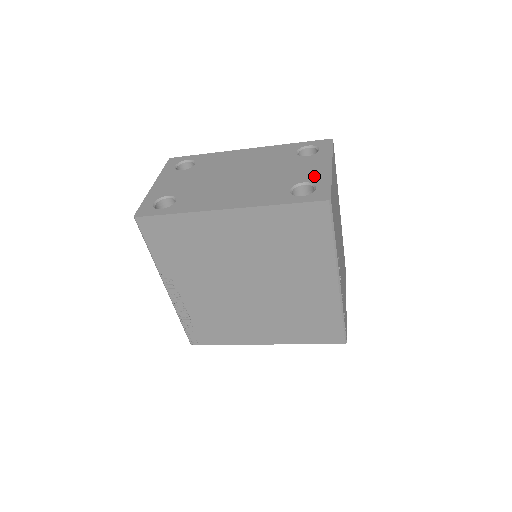
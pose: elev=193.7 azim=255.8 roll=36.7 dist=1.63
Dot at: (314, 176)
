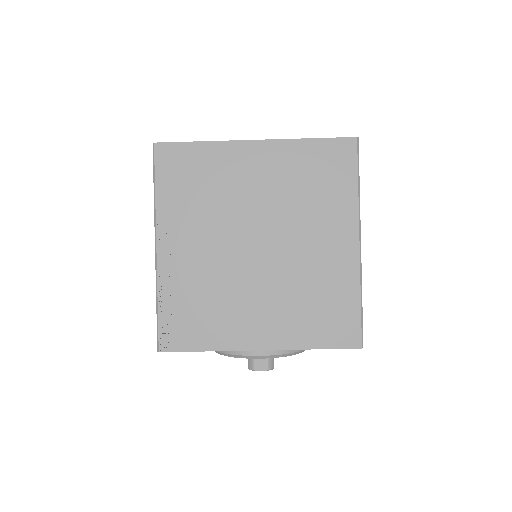
Dot at: occluded
